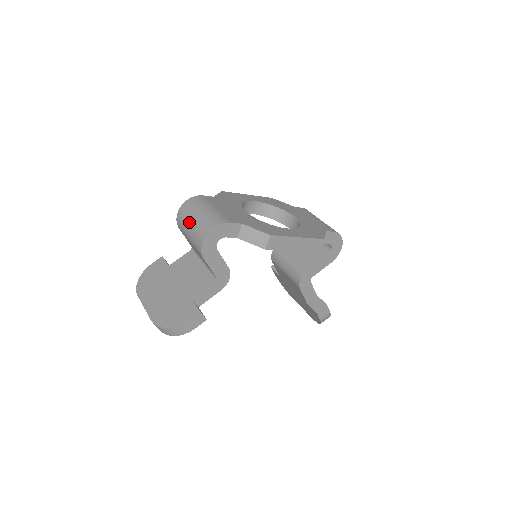
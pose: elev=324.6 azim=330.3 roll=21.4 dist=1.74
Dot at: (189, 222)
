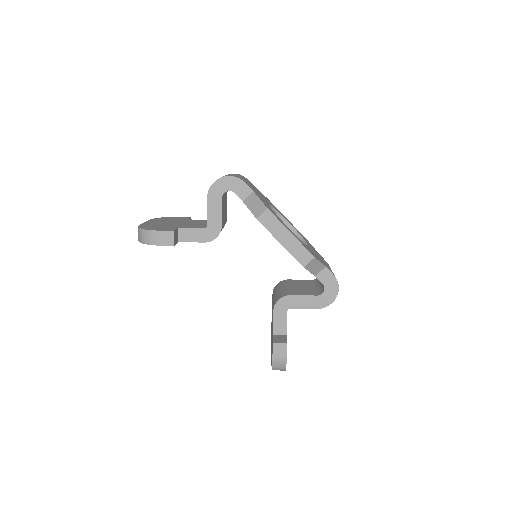
Dot at: occluded
